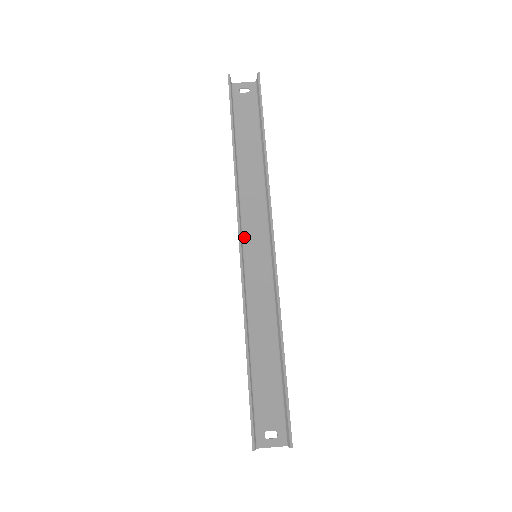
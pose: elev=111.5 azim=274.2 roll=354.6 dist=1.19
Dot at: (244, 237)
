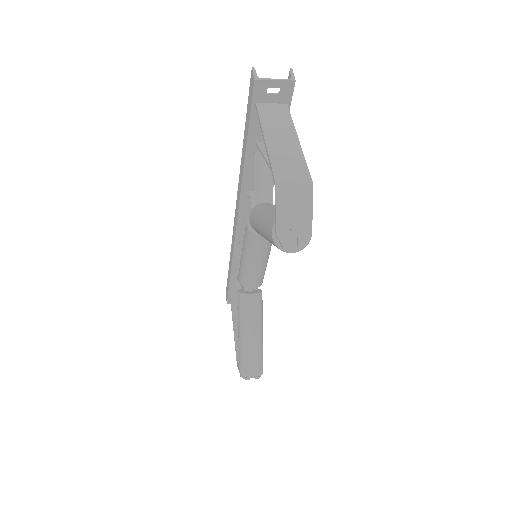
Dot at: (240, 228)
